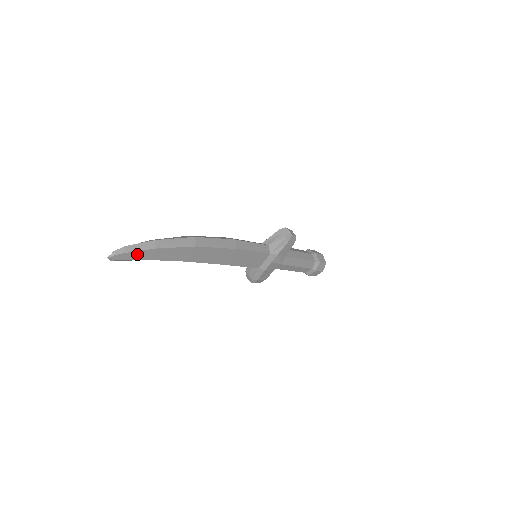
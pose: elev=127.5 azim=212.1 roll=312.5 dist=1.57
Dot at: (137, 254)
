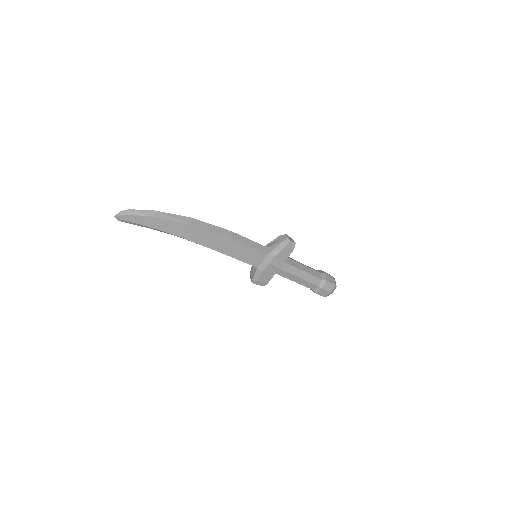
Dot at: (138, 218)
